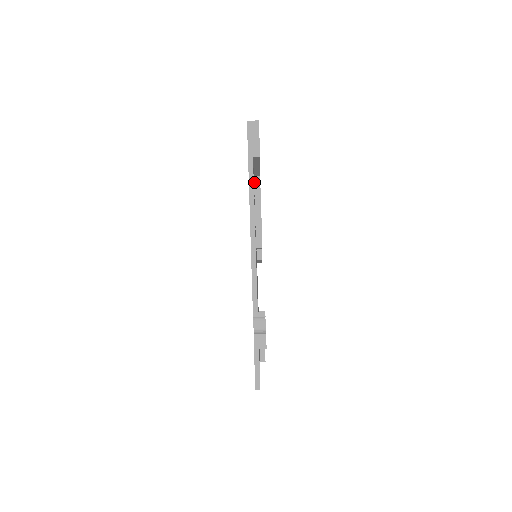
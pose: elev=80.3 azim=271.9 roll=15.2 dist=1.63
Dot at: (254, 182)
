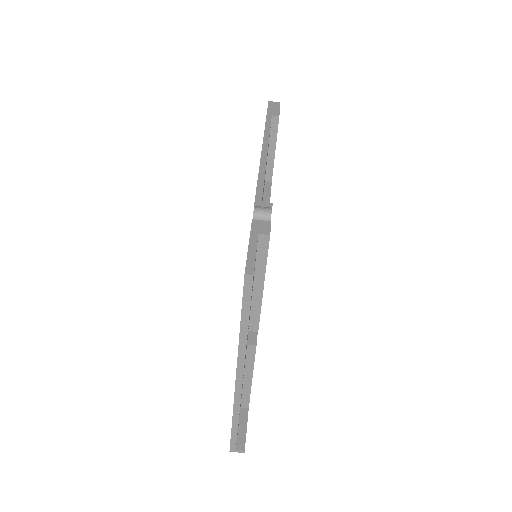
Dot at: (264, 185)
